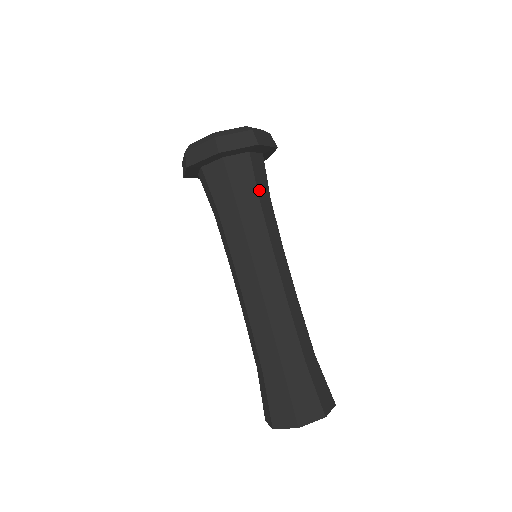
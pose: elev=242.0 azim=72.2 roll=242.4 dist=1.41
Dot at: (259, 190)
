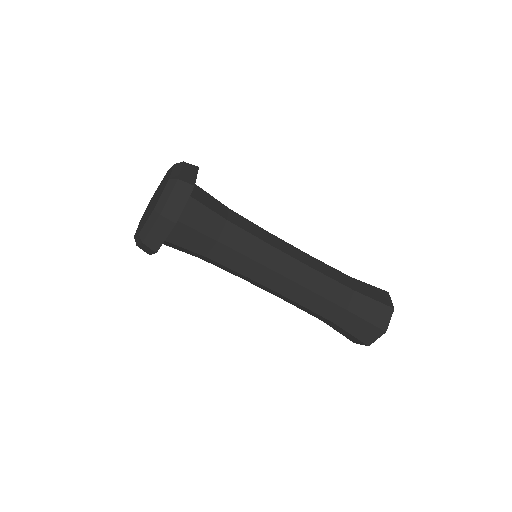
Dot at: (221, 214)
